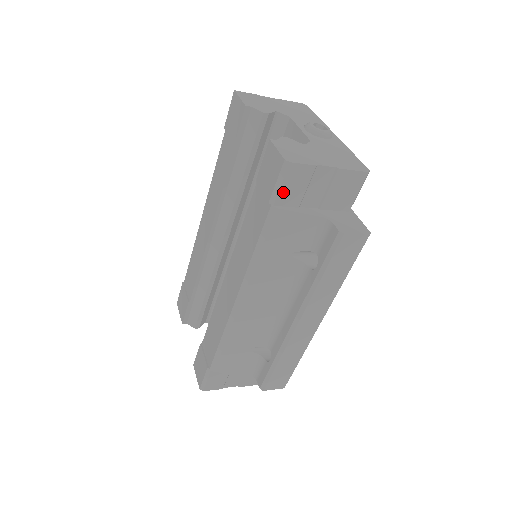
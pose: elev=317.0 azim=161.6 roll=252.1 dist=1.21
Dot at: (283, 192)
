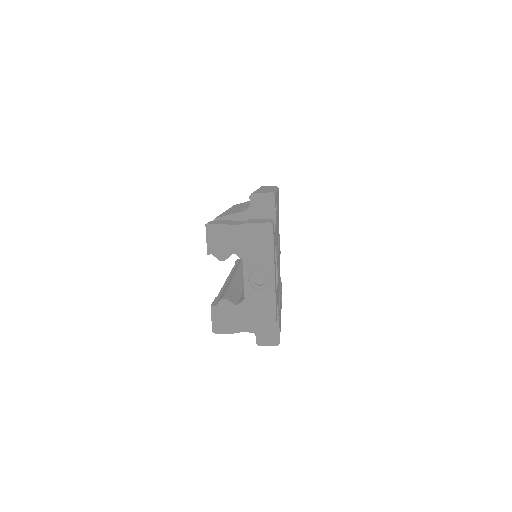
Dot at: occluded
